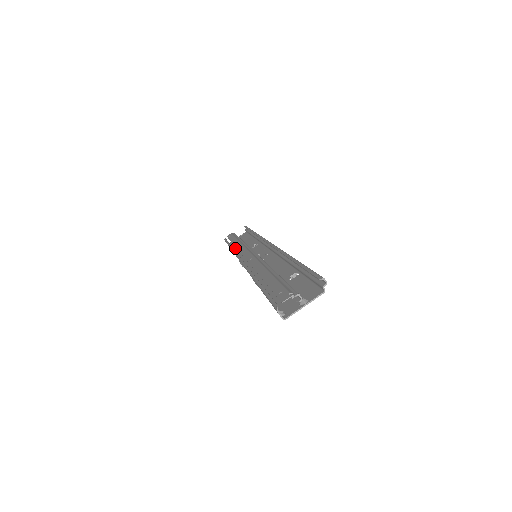
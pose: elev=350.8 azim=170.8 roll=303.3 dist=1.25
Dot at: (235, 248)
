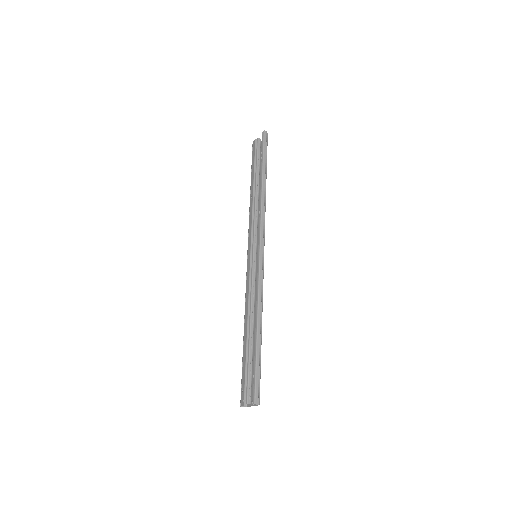
Dot at: occluded
